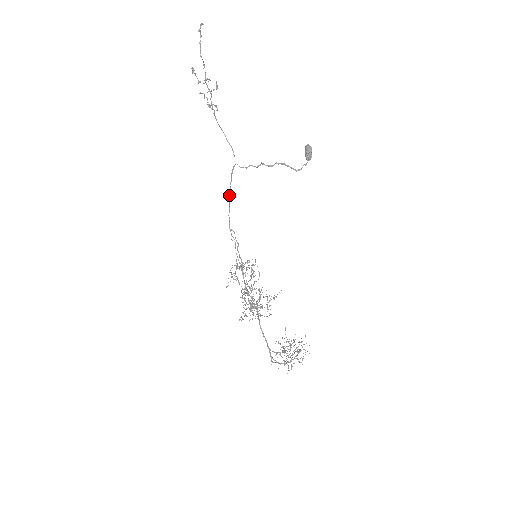
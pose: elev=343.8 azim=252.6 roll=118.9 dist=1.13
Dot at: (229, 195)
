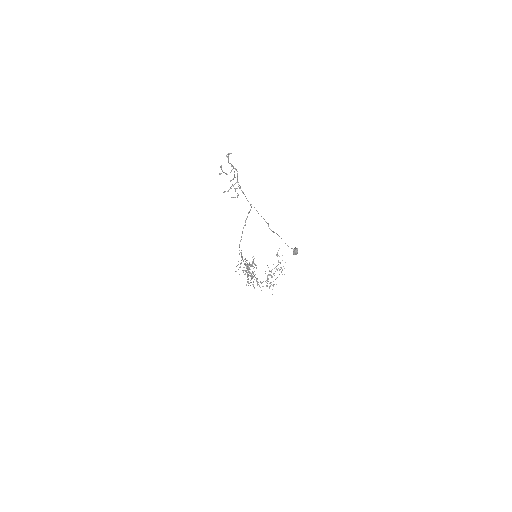
Dot at: occluded
